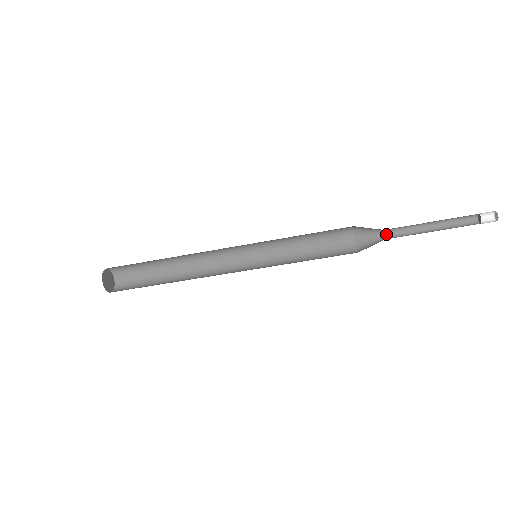
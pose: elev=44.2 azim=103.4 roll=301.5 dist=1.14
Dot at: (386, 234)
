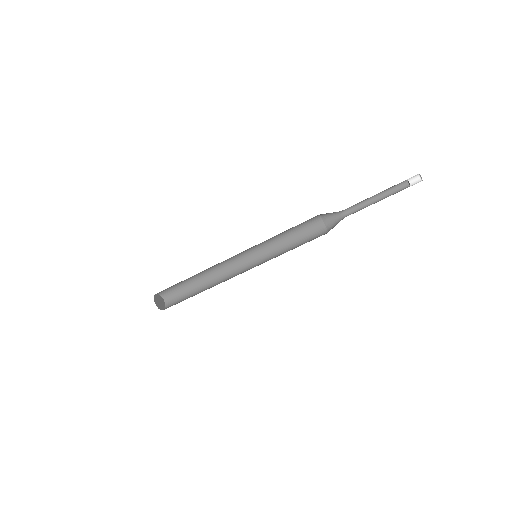
Dot at: (344, 213)
